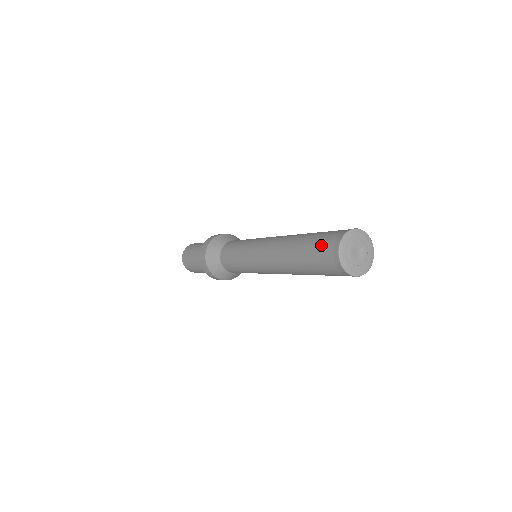
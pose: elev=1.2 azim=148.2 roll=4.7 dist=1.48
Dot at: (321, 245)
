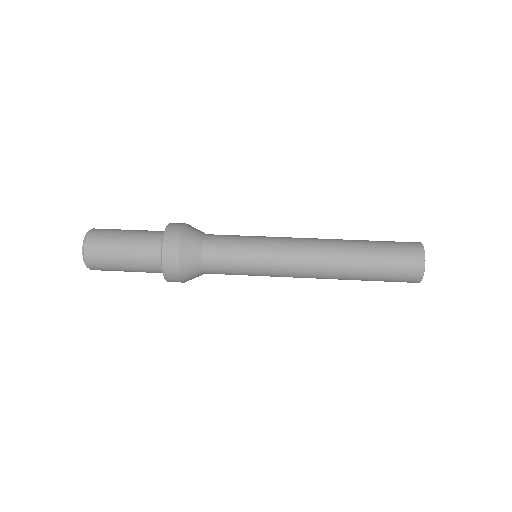
Dot at: (400, 261)
